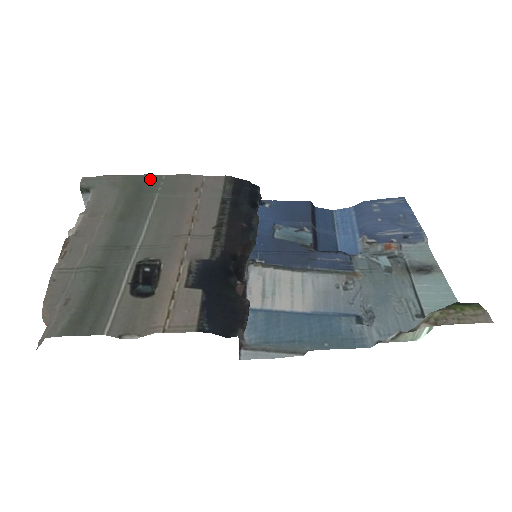
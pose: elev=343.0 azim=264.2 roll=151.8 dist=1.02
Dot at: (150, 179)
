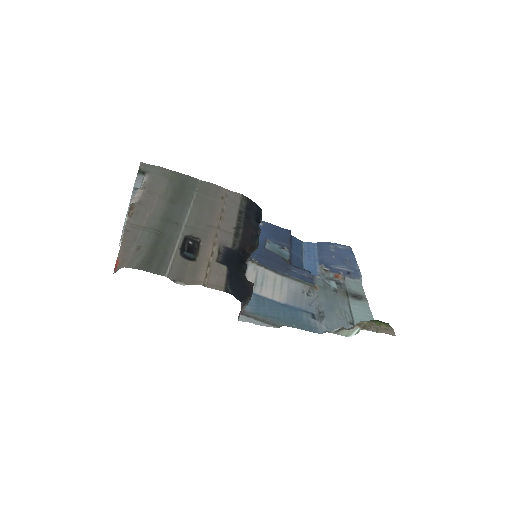
Dot at: (190, 179)
